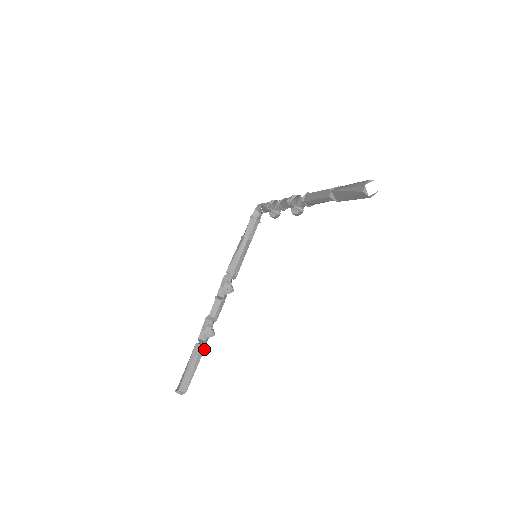
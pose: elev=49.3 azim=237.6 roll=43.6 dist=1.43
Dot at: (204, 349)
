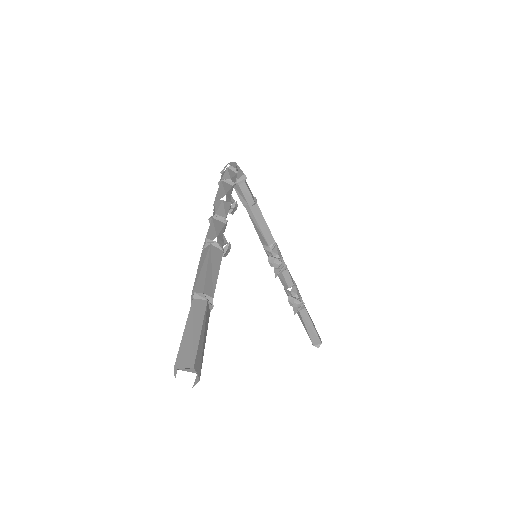
Dot at: (305, 310)
